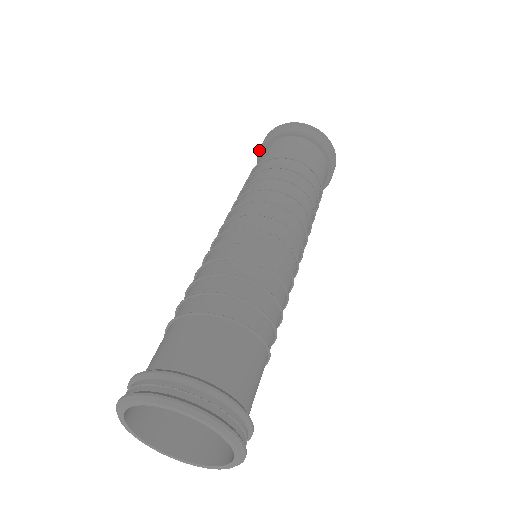
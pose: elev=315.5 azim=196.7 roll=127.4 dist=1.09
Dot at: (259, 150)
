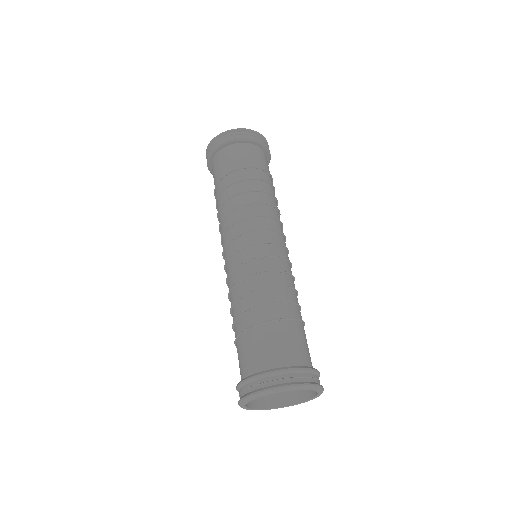
Dot at: (207, 164)
